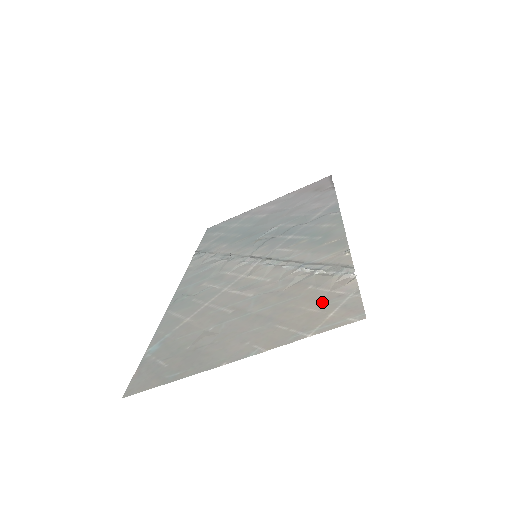
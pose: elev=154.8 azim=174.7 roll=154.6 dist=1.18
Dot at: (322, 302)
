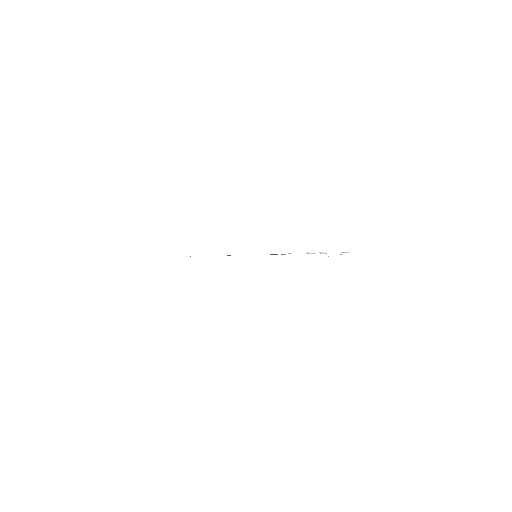
Dot at: occluded
